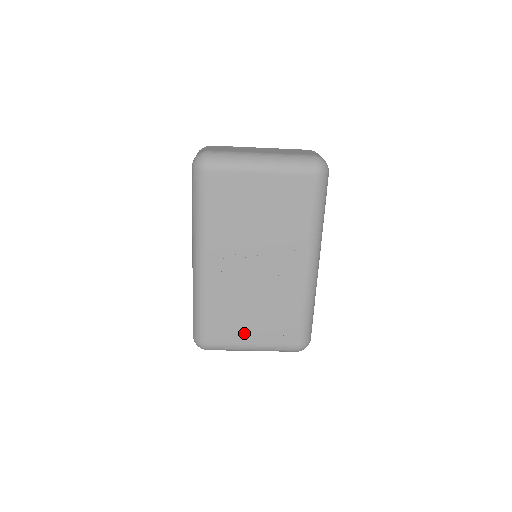
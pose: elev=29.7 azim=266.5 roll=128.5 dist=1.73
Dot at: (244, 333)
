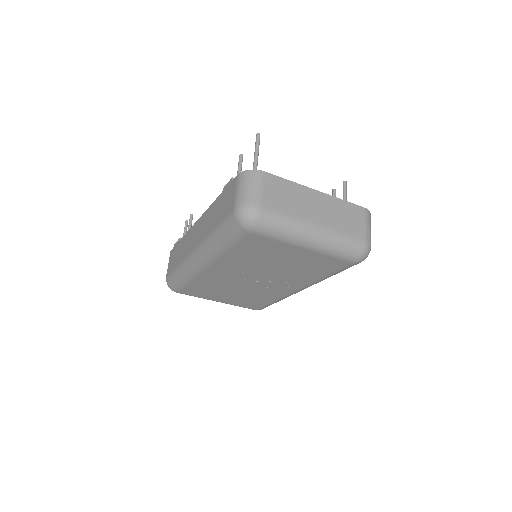
Dot at: (215, 297)
